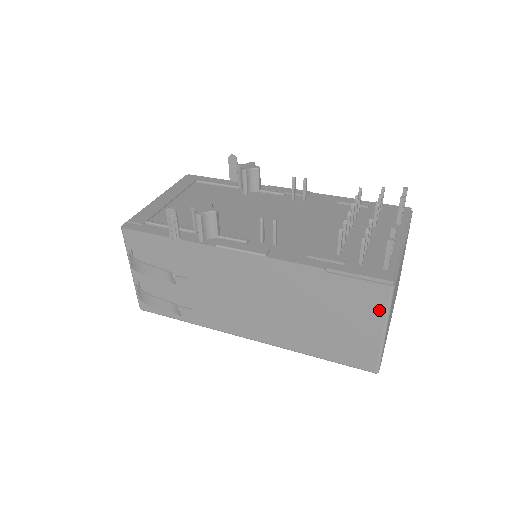
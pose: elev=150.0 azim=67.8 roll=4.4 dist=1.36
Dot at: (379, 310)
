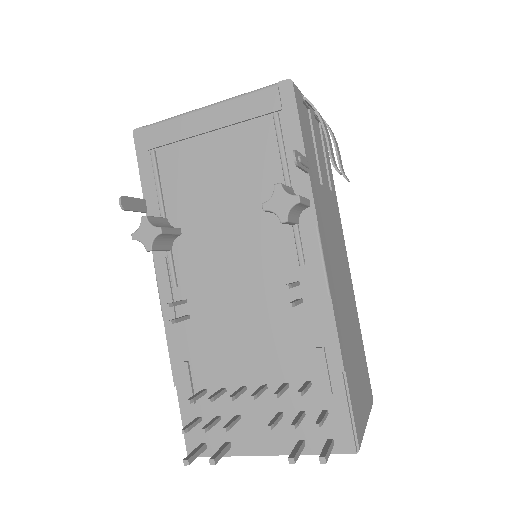
Dot at: occluded
